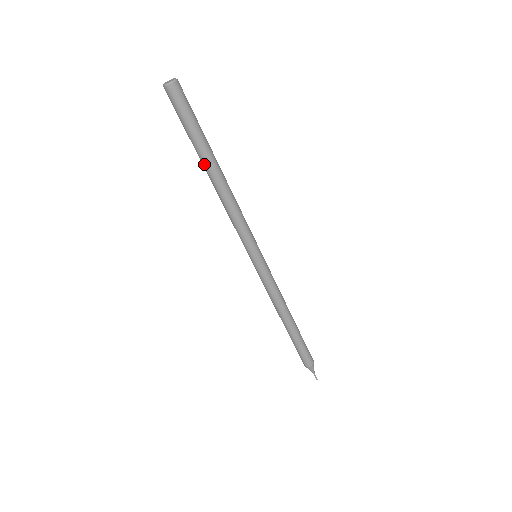
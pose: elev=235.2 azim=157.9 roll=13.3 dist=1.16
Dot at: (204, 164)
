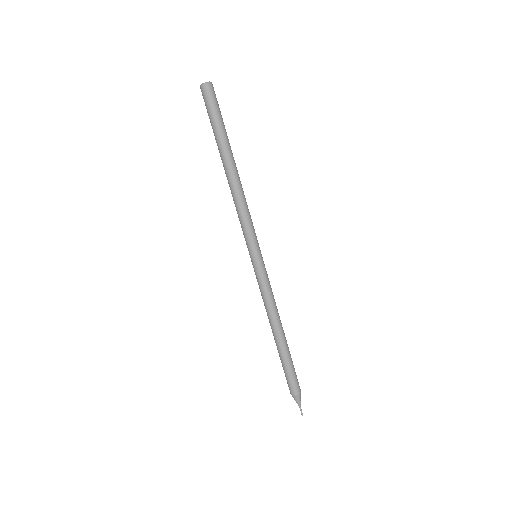
Dot at: (221, 156)
